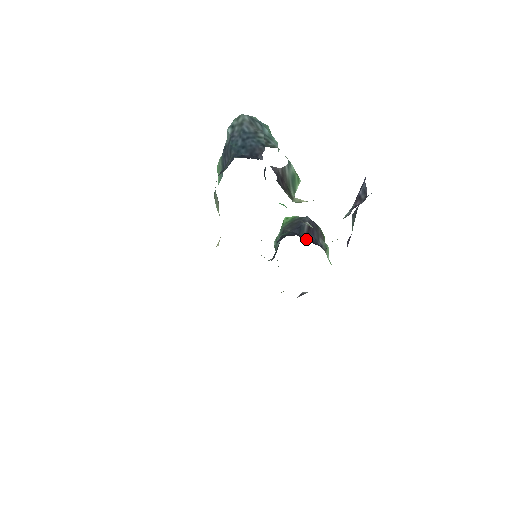
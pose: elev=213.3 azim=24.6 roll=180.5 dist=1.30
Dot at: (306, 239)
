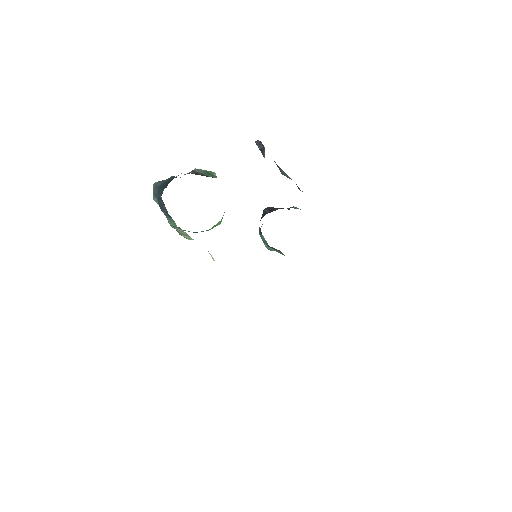
Dot at: occluded
